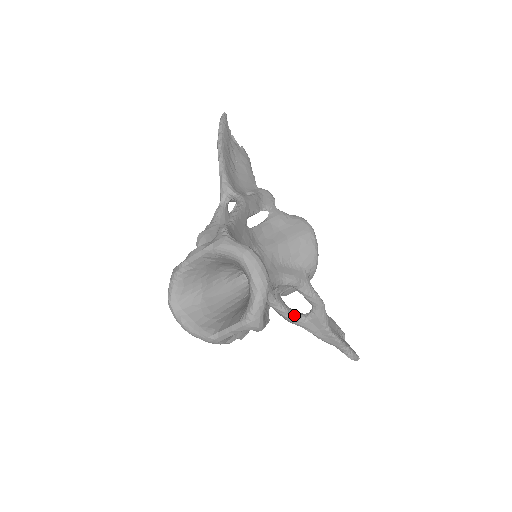
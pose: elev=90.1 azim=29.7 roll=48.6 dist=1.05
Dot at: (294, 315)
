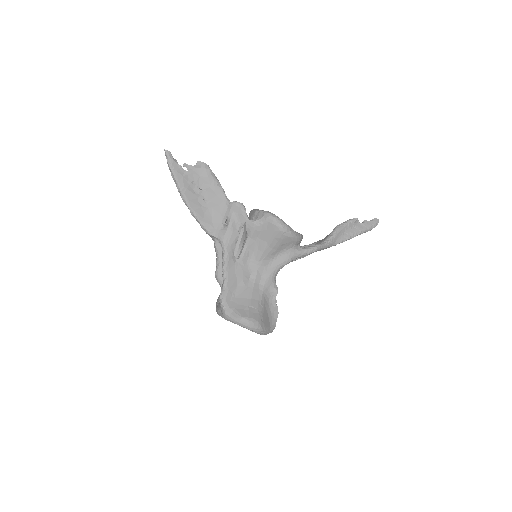
Dot at: occluded
